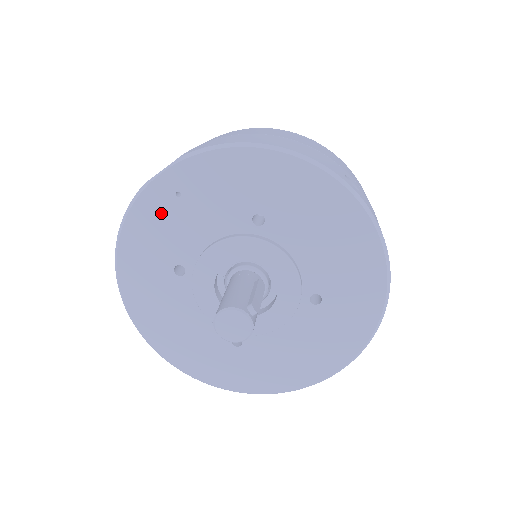
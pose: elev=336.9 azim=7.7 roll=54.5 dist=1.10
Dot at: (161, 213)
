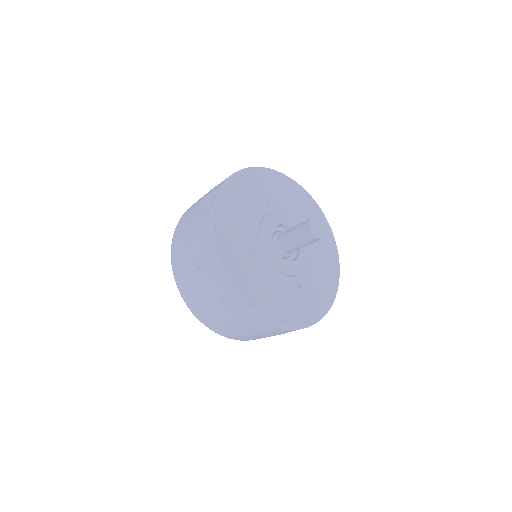
Dot at: (228, 221)
